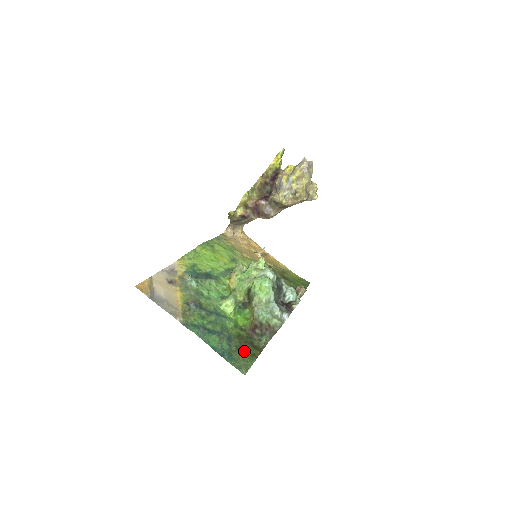
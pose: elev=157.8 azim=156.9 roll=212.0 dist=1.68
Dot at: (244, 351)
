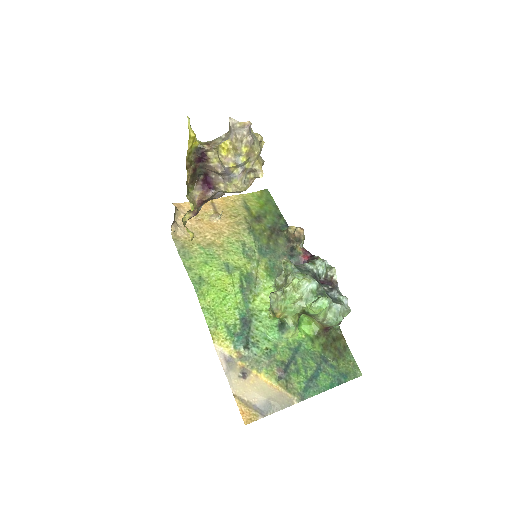
Dot at: (340, 355)
